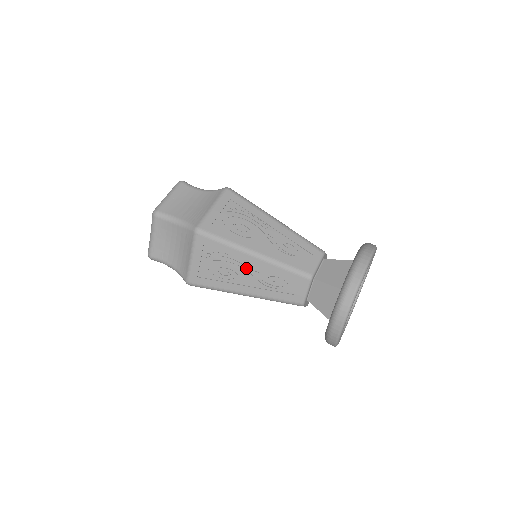
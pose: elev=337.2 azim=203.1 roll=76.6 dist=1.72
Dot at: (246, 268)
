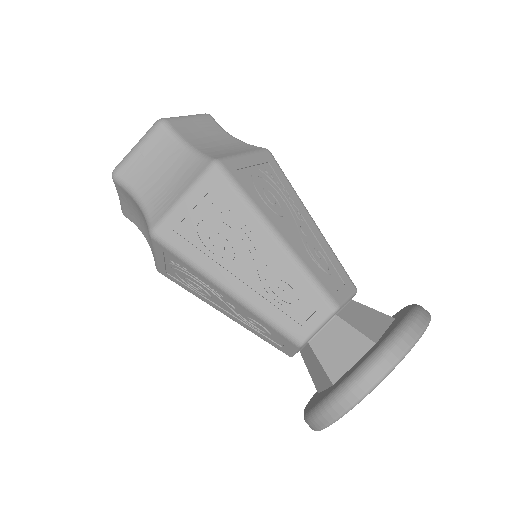
Dot at: (219, 295)
